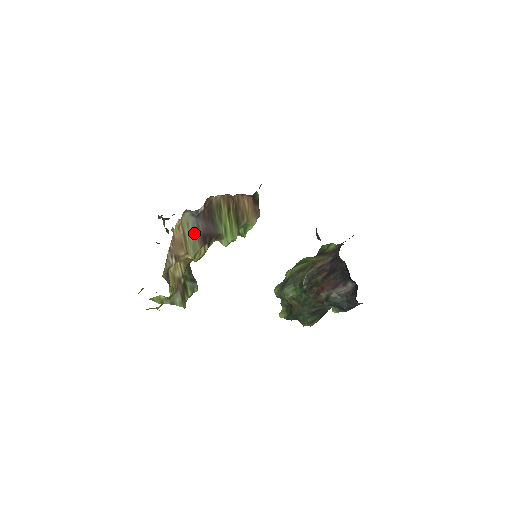
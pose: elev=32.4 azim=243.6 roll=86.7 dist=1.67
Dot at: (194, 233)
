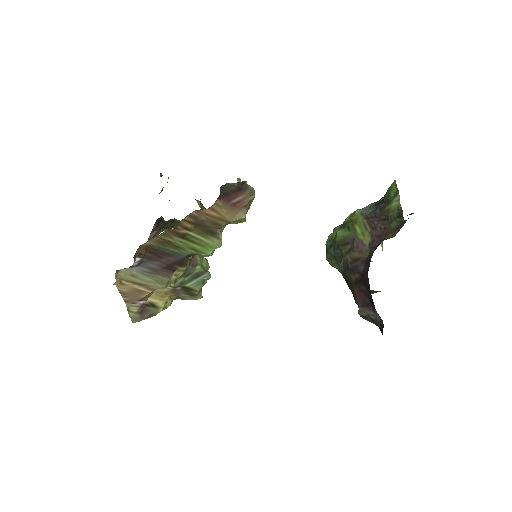
Dot at: (149, 274)
